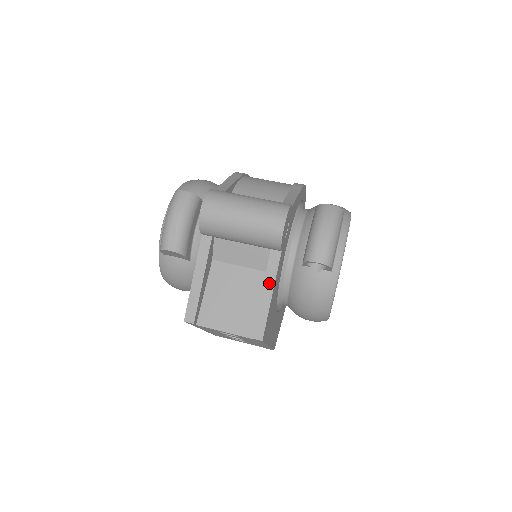
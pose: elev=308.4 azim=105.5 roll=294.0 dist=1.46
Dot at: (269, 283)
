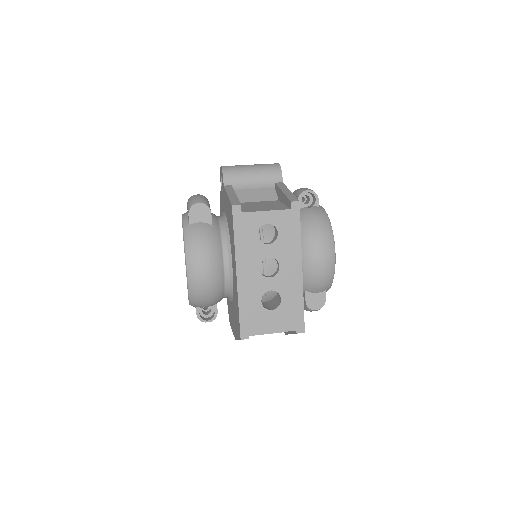
Dot at: (284, 189)
